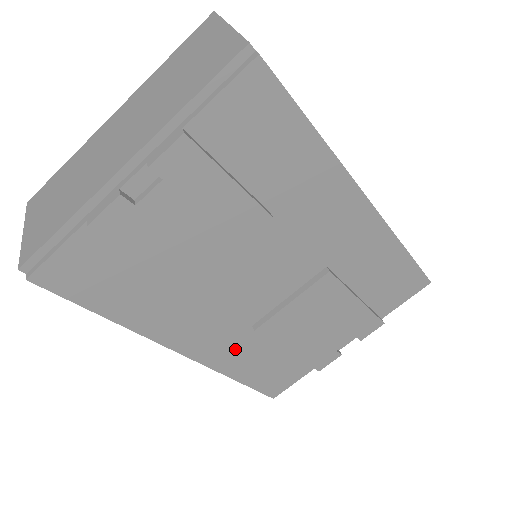
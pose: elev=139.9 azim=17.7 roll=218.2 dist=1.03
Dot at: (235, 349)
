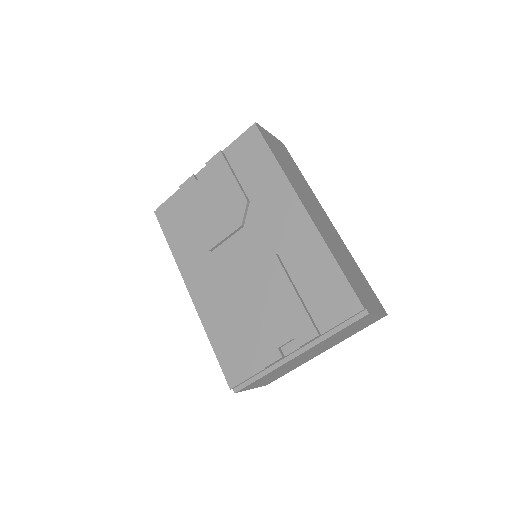
Dot at: (216, 307)
